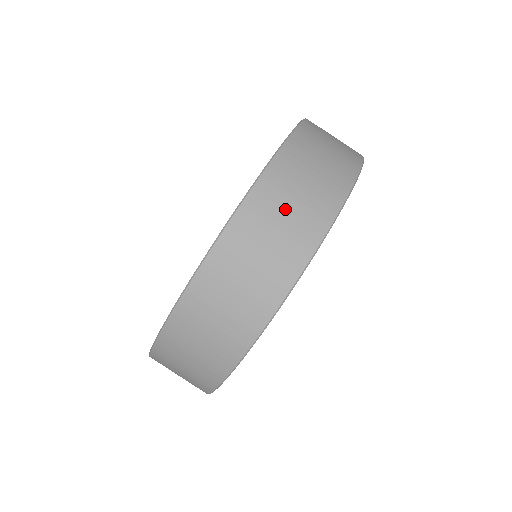
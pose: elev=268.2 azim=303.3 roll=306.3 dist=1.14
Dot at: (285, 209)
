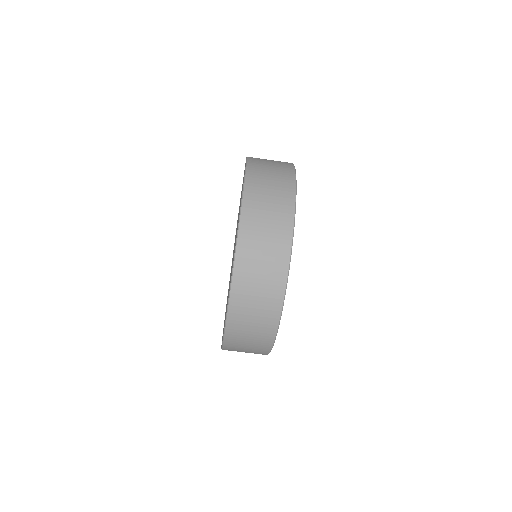
Dot at: (268, 186)
